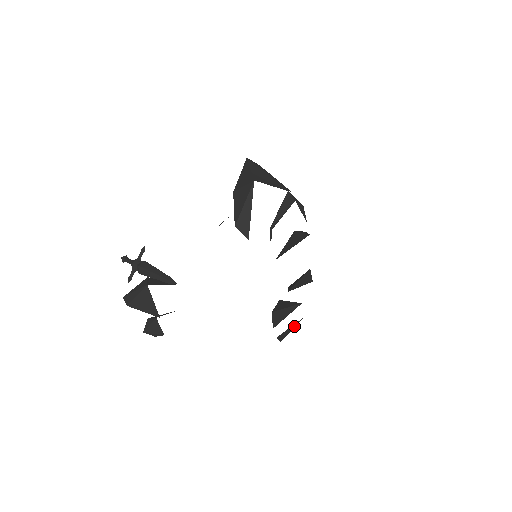
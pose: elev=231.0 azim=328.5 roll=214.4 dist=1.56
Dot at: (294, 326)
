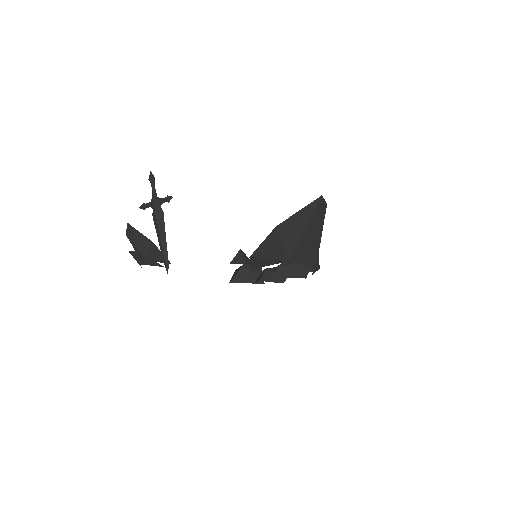
Dot at: occluded
